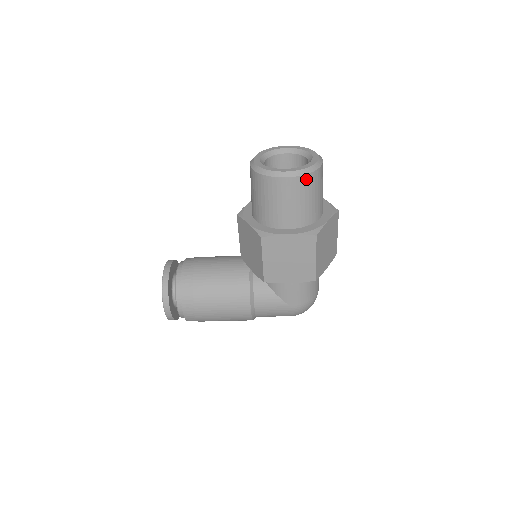
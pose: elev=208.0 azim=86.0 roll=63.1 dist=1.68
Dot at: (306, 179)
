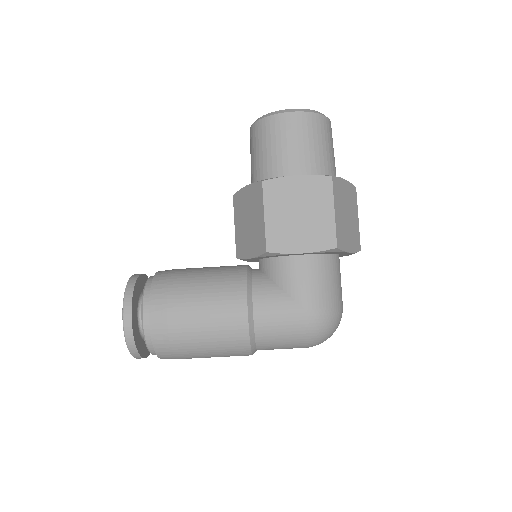
Dot at: (313, 118)
